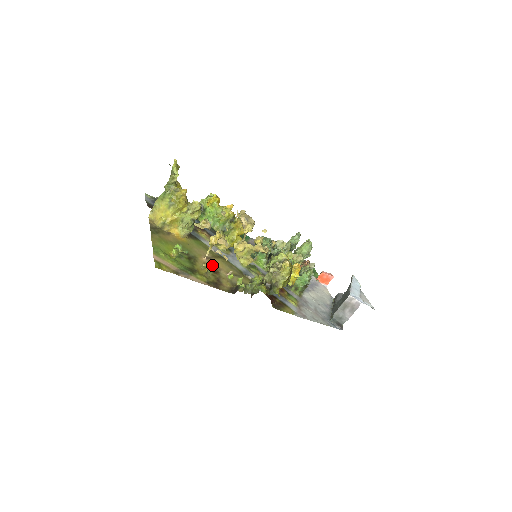
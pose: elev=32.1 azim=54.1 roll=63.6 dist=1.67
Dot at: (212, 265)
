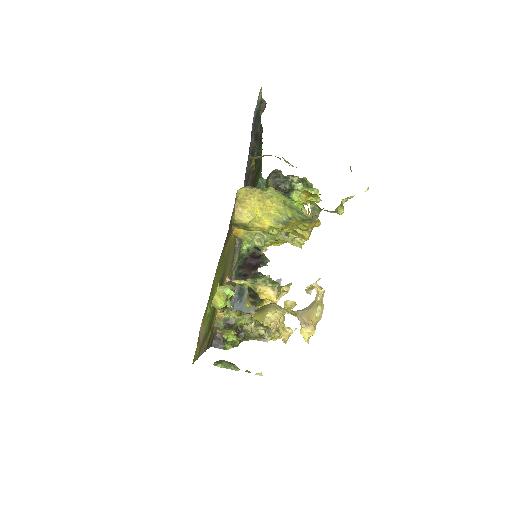
Dot at: occluded
